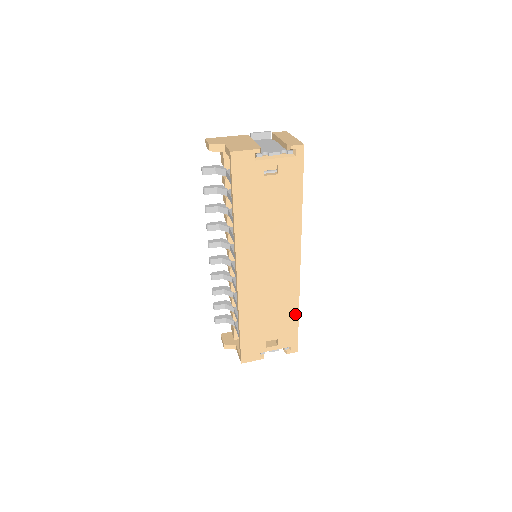
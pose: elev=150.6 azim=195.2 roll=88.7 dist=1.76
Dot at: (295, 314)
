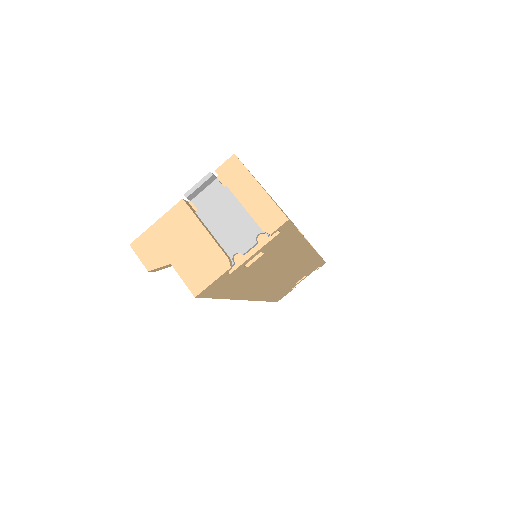
Dot at: (317, 260)
